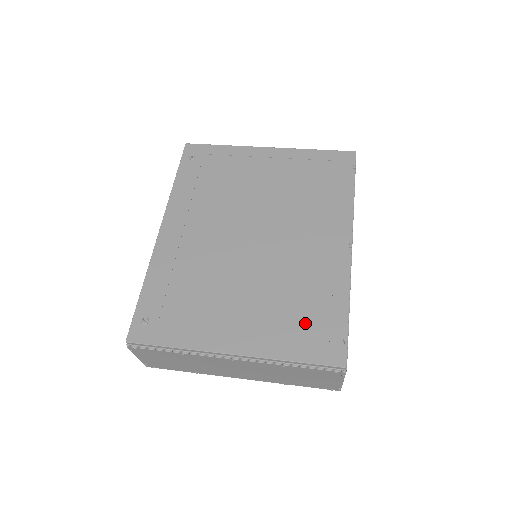
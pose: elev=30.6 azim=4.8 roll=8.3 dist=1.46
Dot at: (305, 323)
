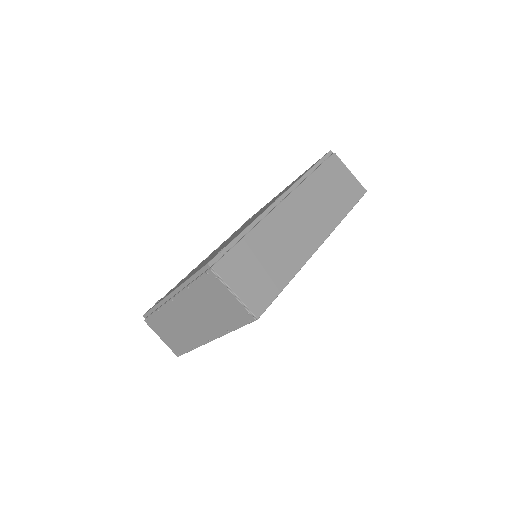
Dot at: (214, 255)
